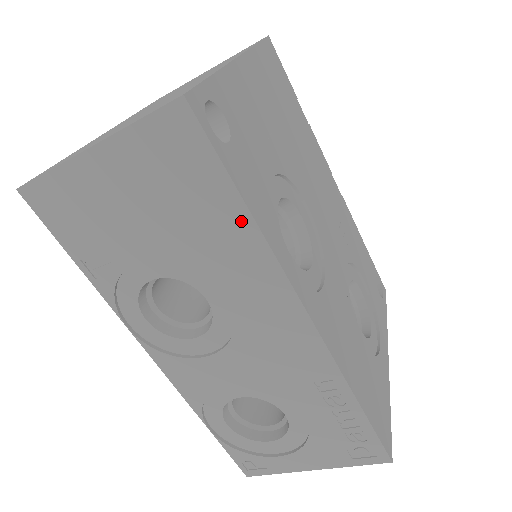
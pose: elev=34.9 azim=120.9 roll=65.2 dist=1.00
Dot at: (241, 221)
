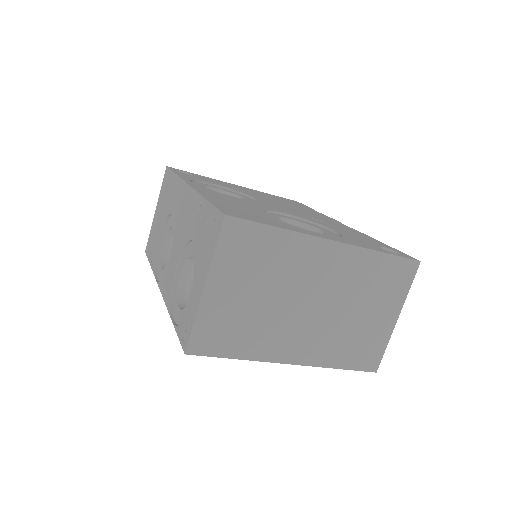
Dot at: (174, 180)
